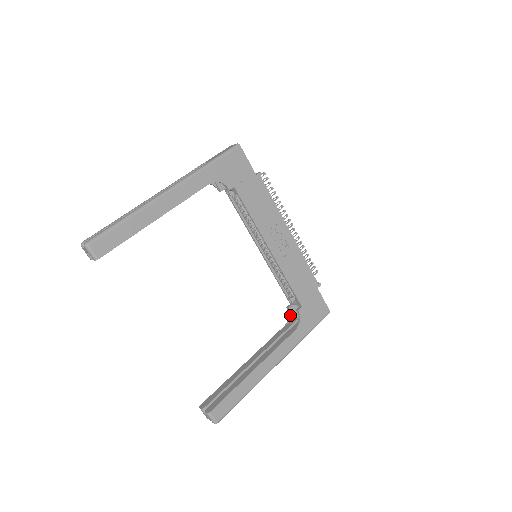
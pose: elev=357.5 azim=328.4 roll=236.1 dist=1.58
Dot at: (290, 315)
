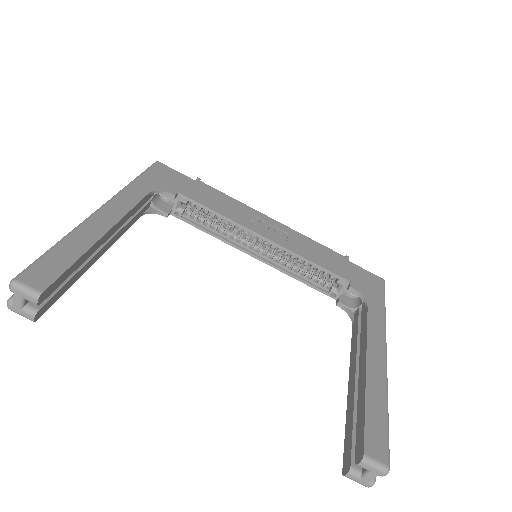
Dot at: (347, 310)
